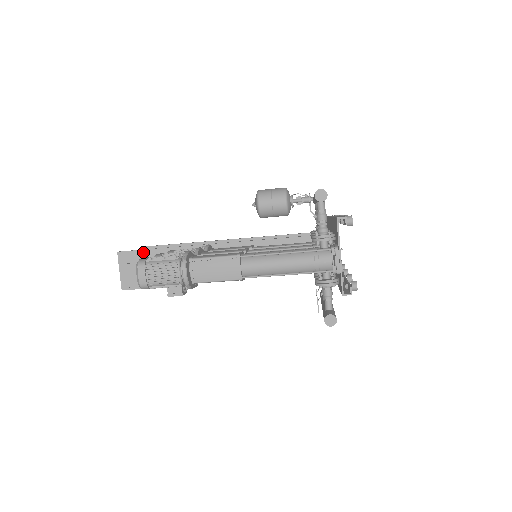
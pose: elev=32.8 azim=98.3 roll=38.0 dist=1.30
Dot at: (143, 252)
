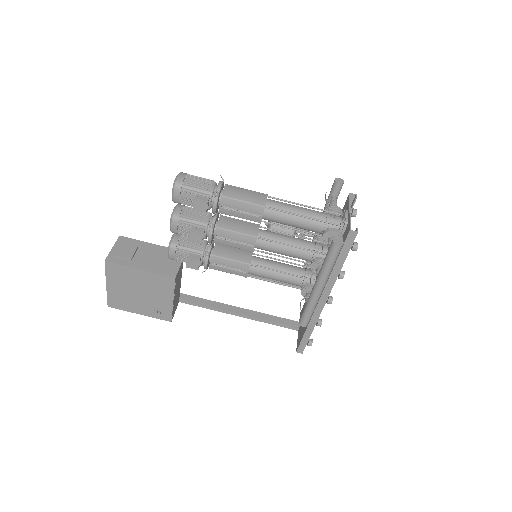
Dot at: (144, 243)
